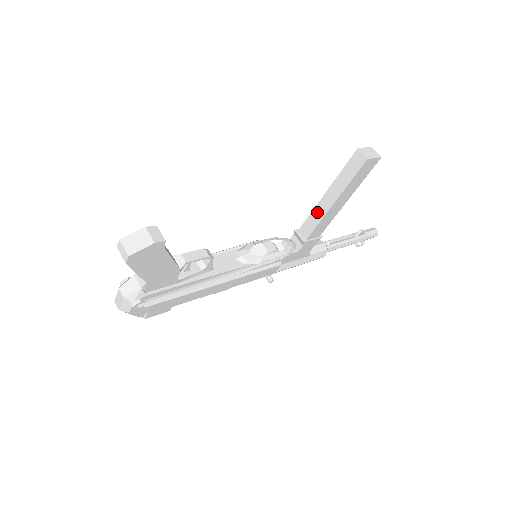
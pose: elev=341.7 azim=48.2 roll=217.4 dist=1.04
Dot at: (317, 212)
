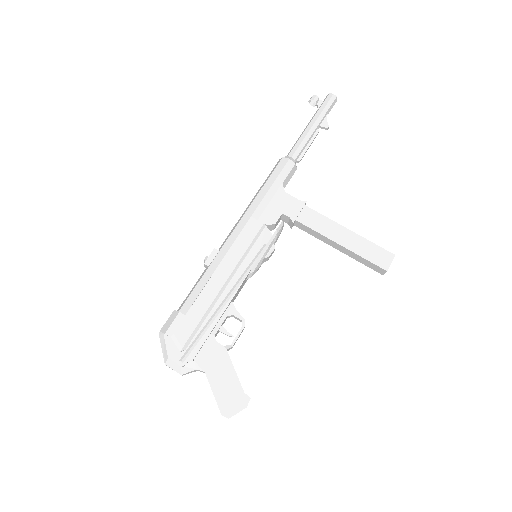
Dot at: (322, 237)
